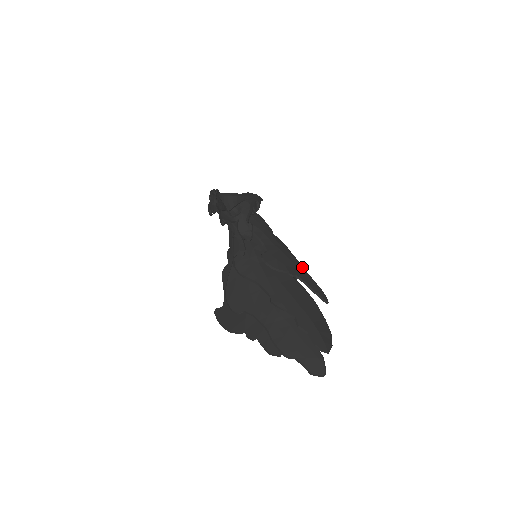
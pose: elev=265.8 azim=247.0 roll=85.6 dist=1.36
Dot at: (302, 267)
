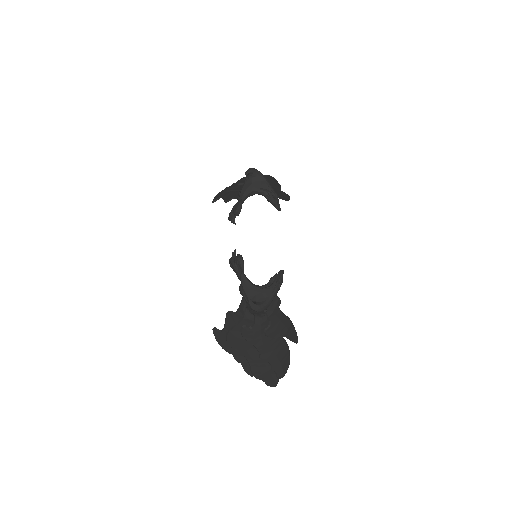
Dot at: (291, 324)
